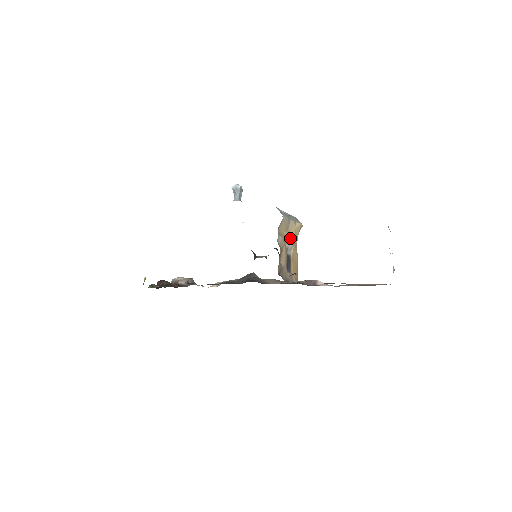
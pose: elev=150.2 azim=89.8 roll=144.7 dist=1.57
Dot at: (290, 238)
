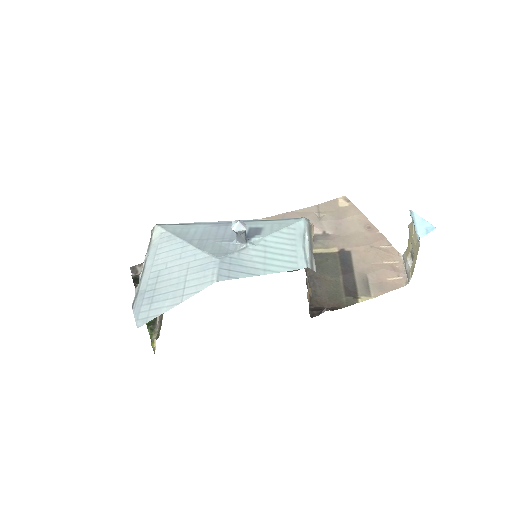
Dot at: occluded
